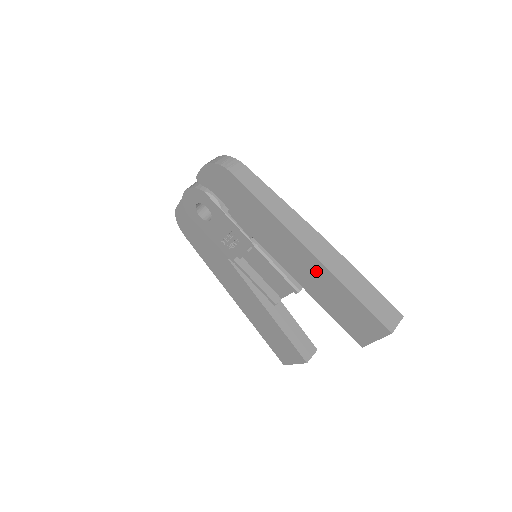
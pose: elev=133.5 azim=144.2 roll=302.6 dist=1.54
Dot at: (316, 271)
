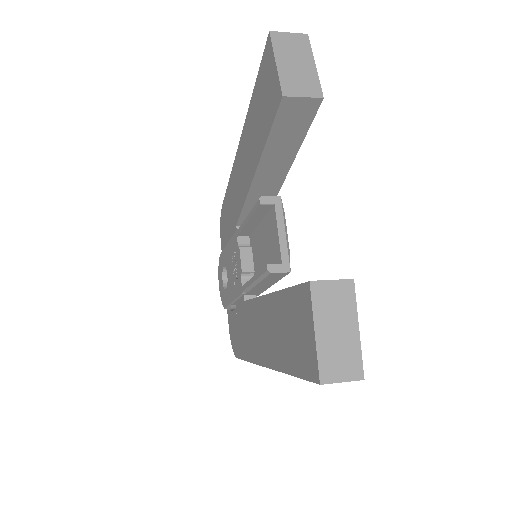
Dot at: (245, 143)
